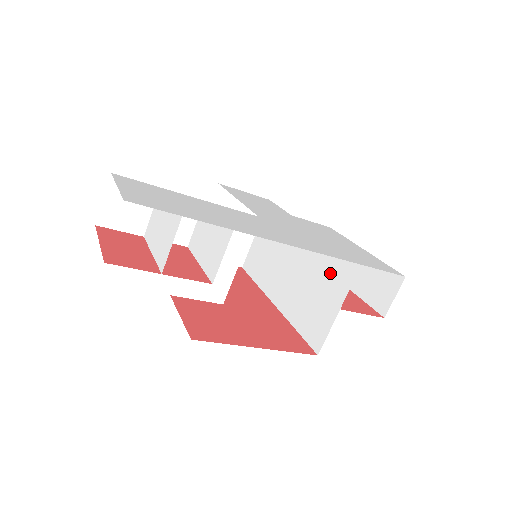
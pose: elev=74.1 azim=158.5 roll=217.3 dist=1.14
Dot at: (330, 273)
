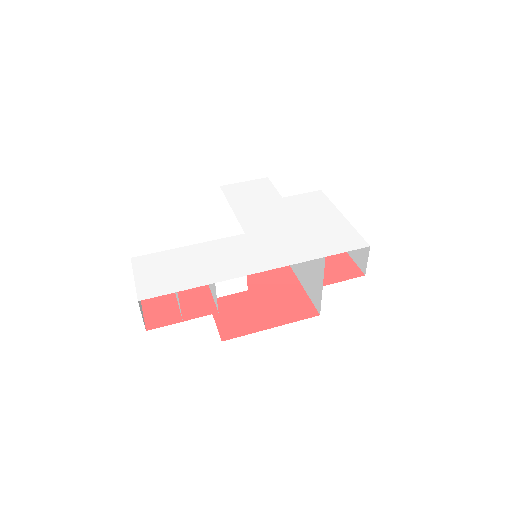
Dot at: occluded
